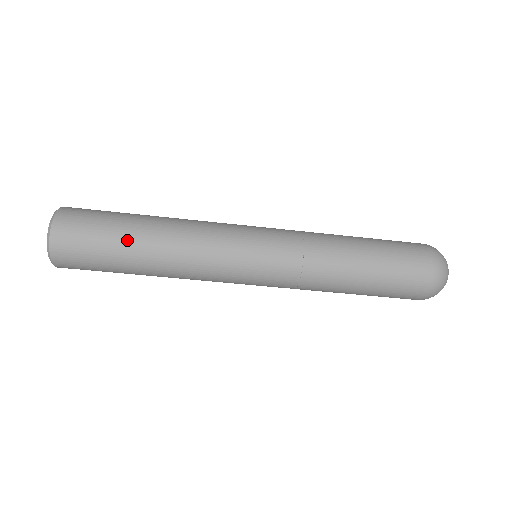
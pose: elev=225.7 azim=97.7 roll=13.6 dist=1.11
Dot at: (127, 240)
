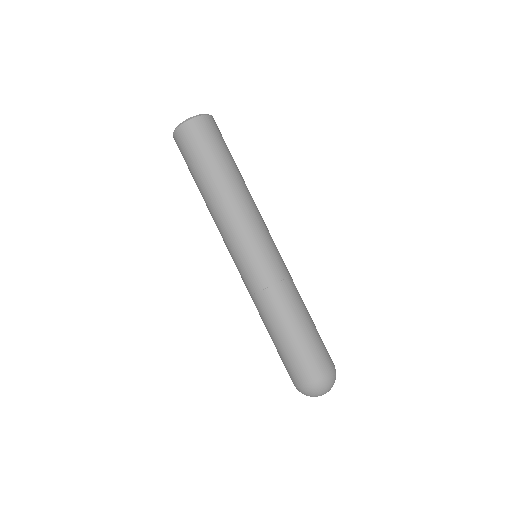
Dot at: (219, 166)
